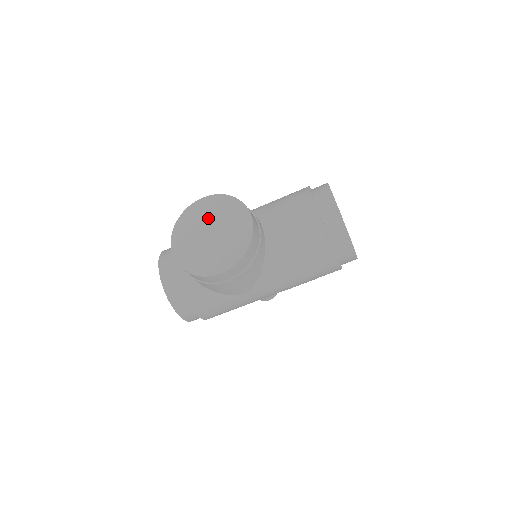
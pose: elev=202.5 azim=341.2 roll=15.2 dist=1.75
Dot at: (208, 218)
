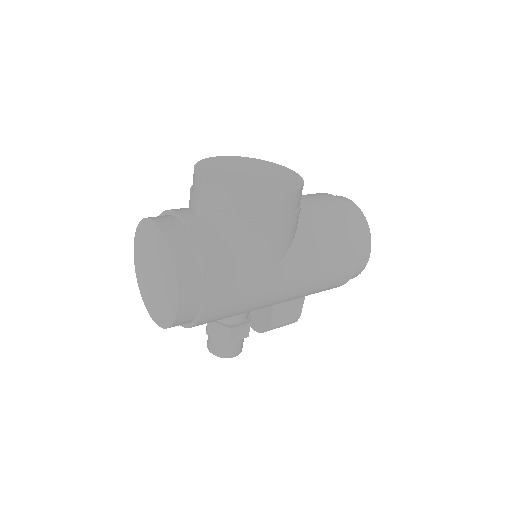
Dot at: (239, 165)
